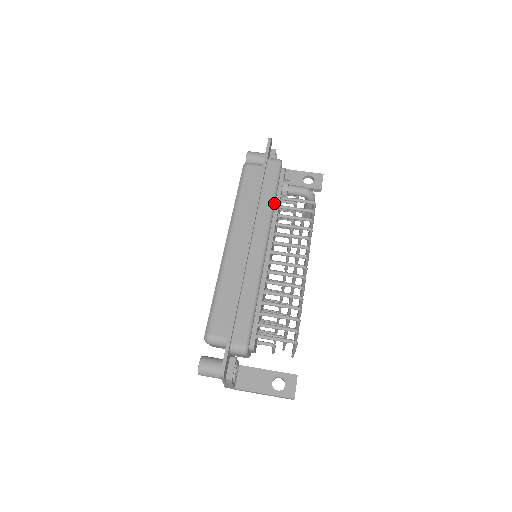
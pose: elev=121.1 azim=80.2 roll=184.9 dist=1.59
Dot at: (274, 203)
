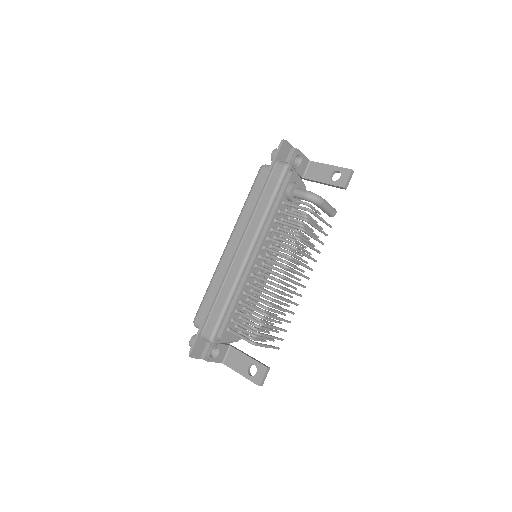
Dot at: (268, 210)
